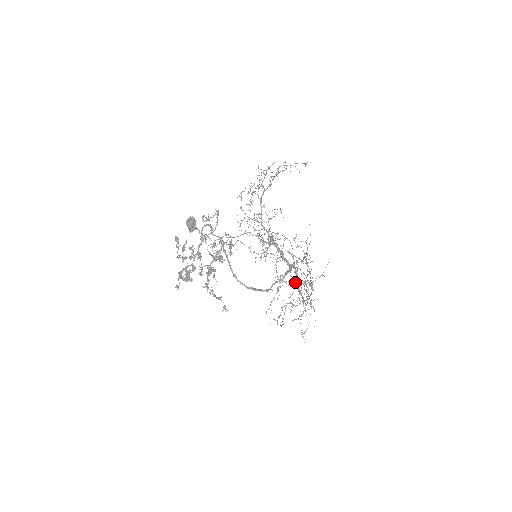
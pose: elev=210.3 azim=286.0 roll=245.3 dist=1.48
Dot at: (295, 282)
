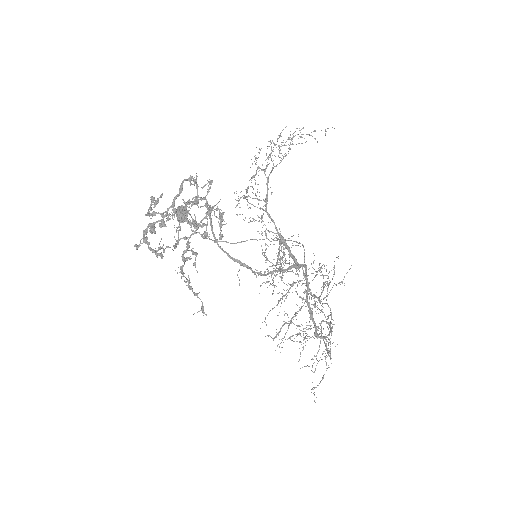
Dot at: occluded
